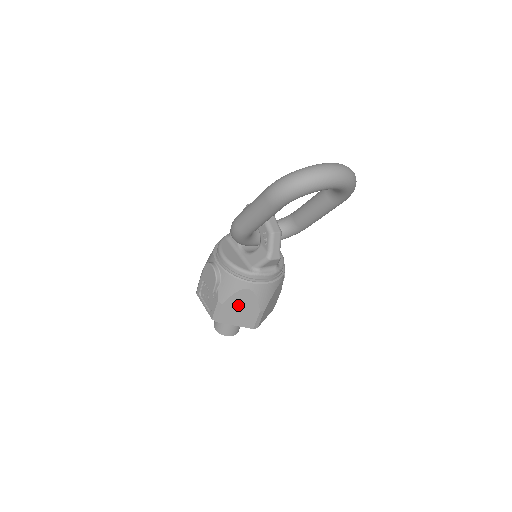
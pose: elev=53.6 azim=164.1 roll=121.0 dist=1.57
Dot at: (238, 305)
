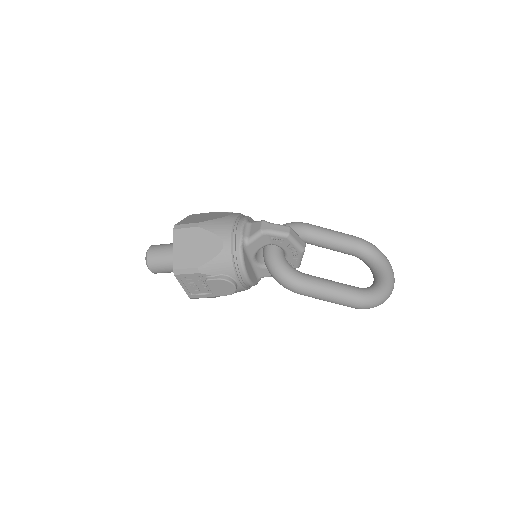
Dot at: occluded
